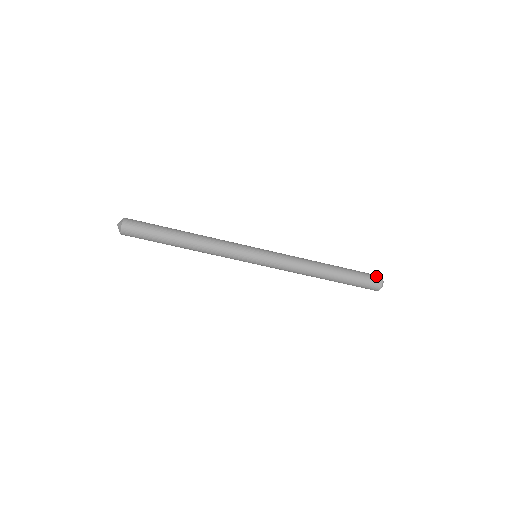
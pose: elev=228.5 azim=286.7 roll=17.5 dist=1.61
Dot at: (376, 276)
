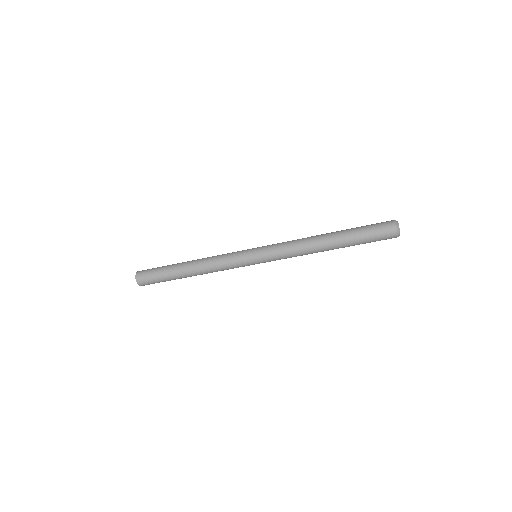
Dot at: (389, 232)
